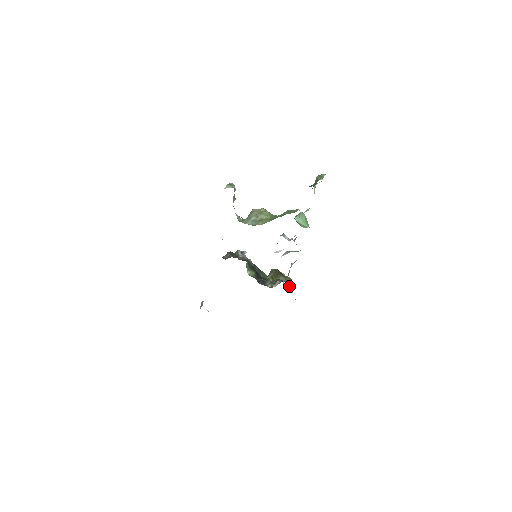
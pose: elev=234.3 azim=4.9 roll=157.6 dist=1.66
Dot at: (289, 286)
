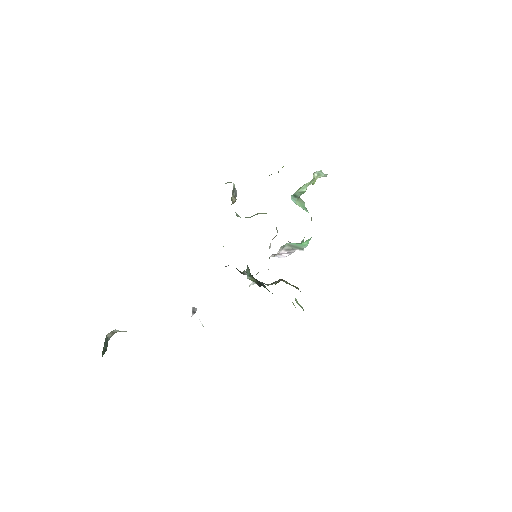
Dot at: (299, 304)
